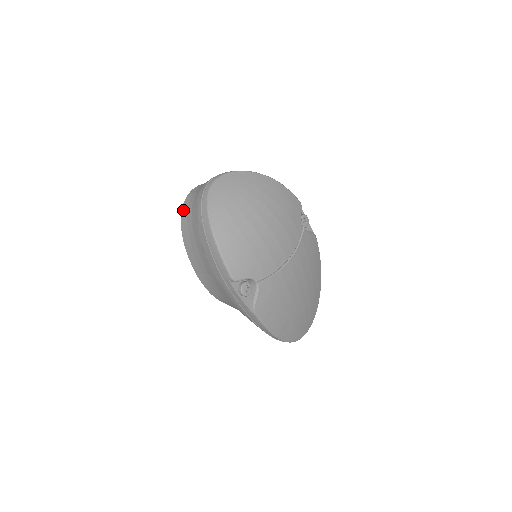
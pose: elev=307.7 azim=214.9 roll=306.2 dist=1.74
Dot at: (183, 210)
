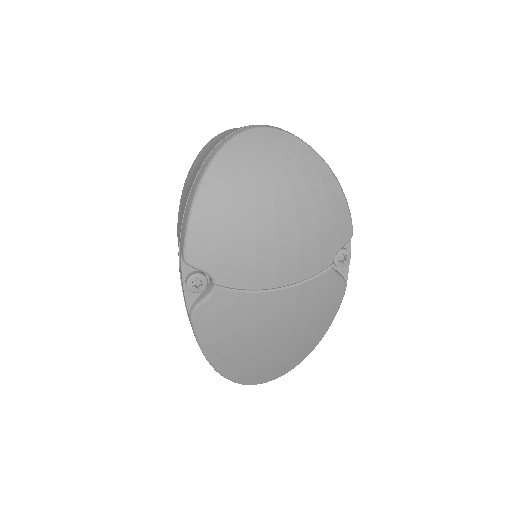
Dot at: (209, 142)
